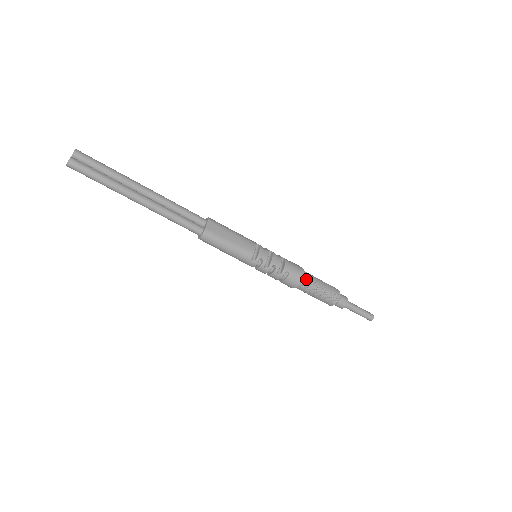
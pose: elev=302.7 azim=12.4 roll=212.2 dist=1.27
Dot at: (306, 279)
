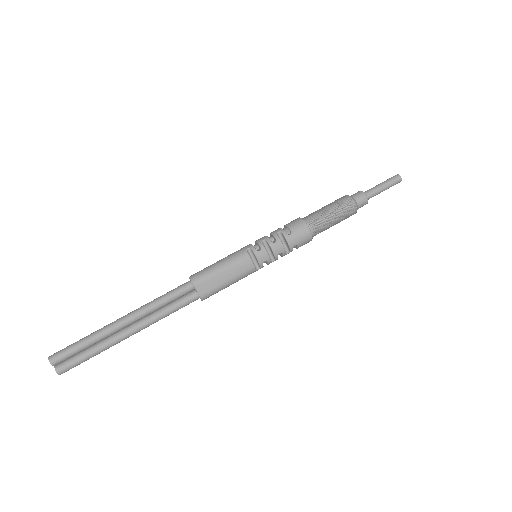
Dot at: (315, 230)
